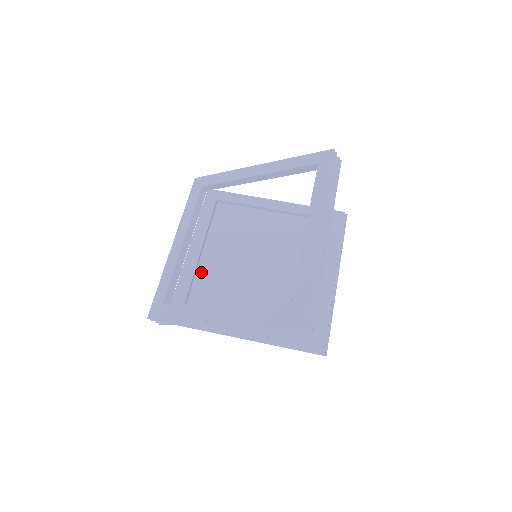
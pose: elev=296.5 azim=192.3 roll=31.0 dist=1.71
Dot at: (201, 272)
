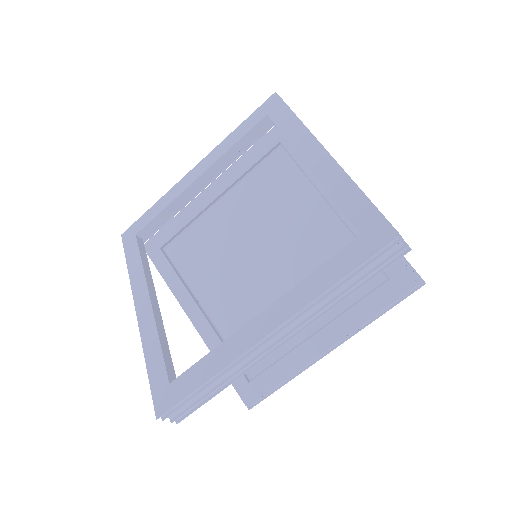
Dot at: (202, 222)
